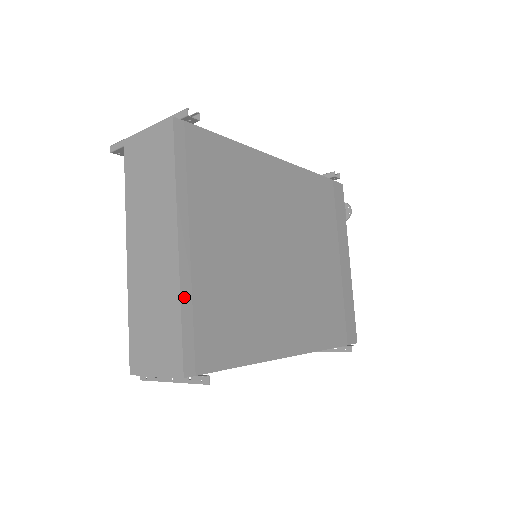
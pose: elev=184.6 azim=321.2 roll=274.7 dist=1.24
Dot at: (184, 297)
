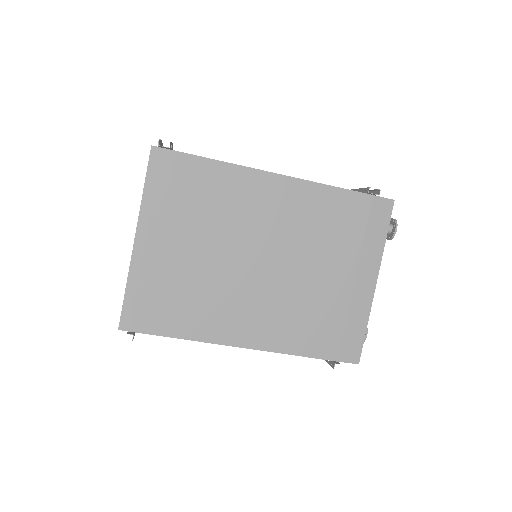
Dot at: (131, 277)
